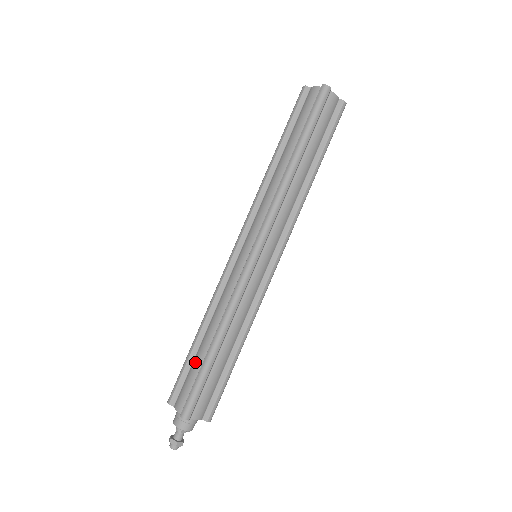
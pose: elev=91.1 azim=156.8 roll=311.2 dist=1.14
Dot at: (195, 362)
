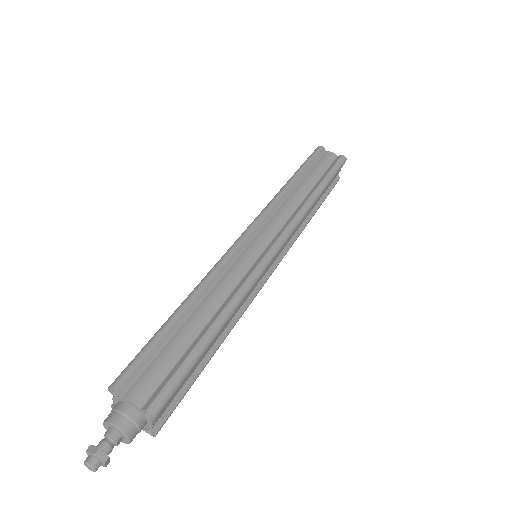
Dot at: (176, 341)
